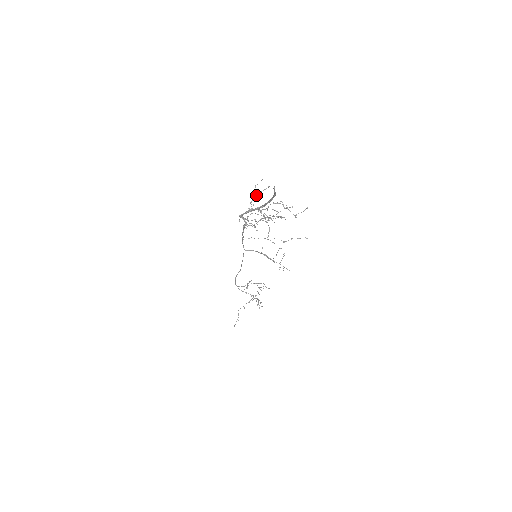
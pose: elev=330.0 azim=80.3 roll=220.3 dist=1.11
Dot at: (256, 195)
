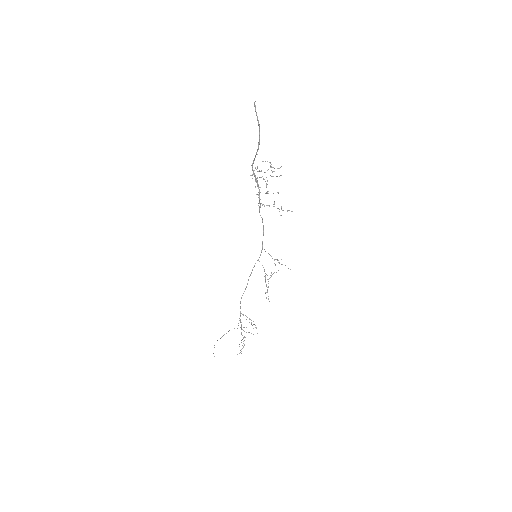
Dot at: occluded
